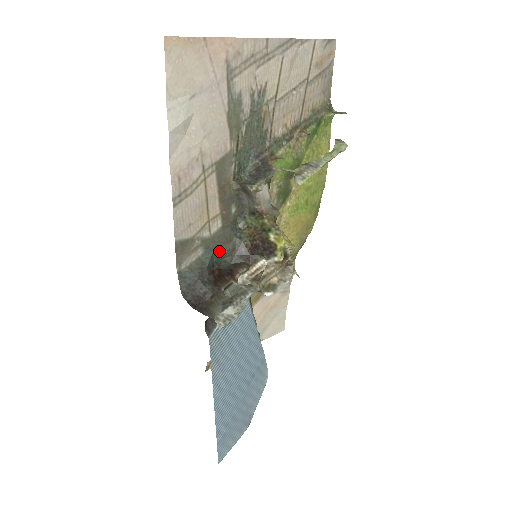
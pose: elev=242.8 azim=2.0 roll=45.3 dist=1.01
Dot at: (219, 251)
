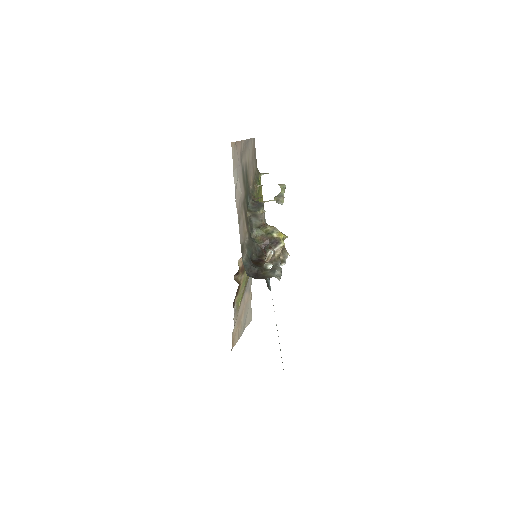
Dot at: (251, 250)
